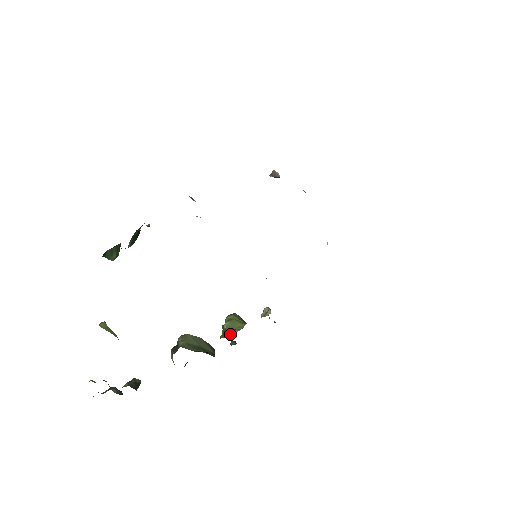
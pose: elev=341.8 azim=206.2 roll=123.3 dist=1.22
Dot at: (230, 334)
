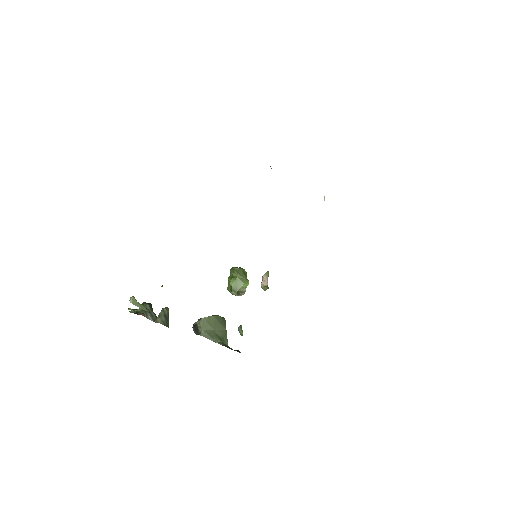
Dot at: (236, 295)
